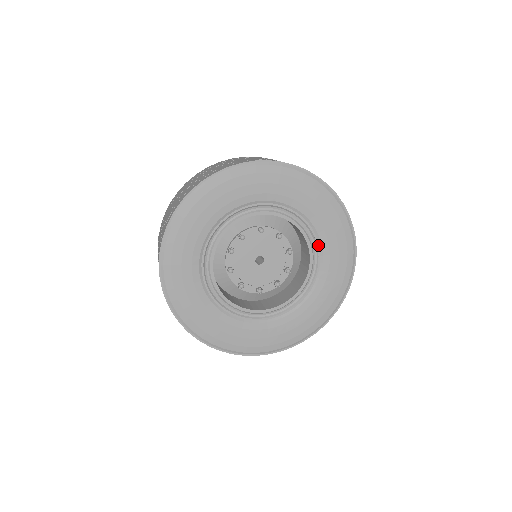
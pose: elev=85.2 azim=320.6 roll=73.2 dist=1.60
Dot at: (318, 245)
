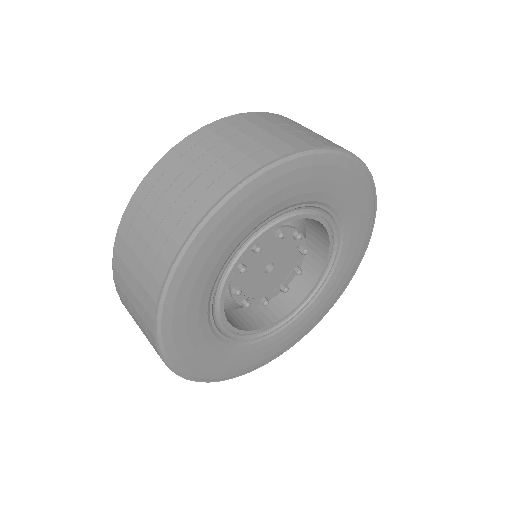
Dot at: (339, 239)
